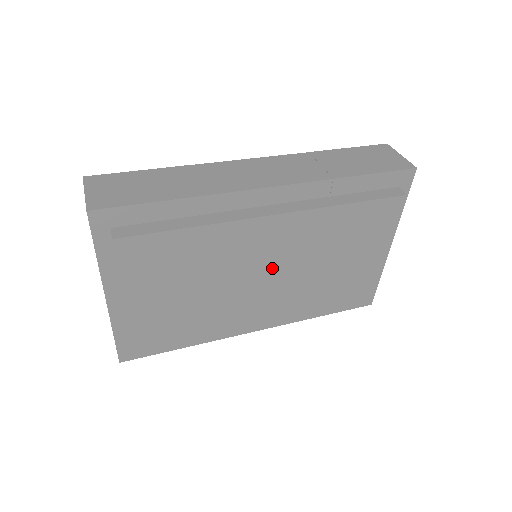
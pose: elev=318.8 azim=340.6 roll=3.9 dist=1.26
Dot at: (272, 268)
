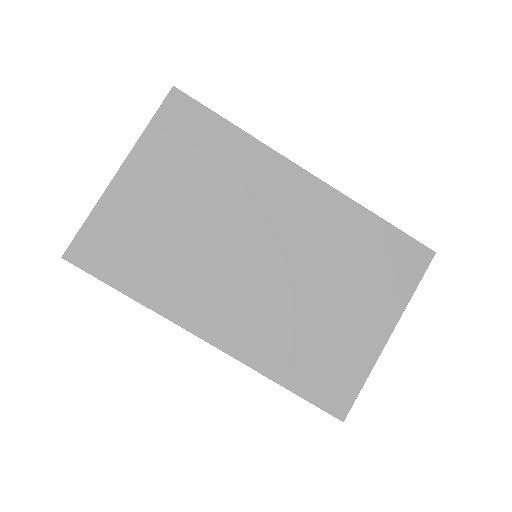
Dot at: (271, 244)
